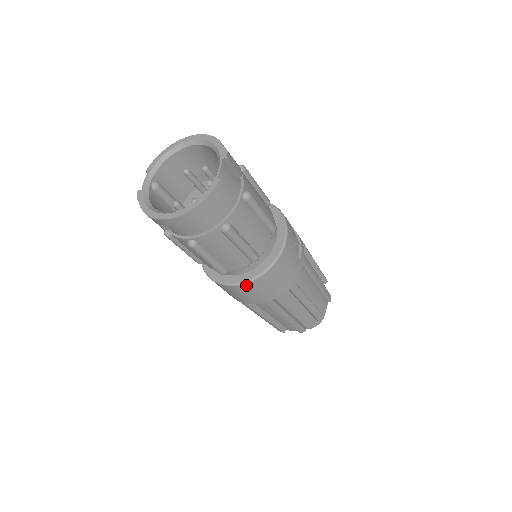
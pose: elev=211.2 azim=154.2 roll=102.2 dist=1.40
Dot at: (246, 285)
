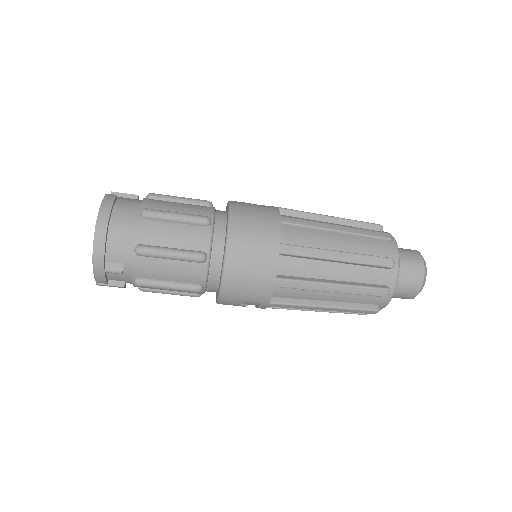
Dot at: (231, 246)
